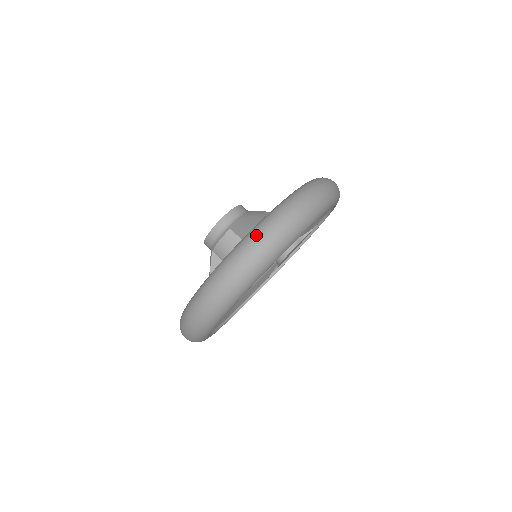
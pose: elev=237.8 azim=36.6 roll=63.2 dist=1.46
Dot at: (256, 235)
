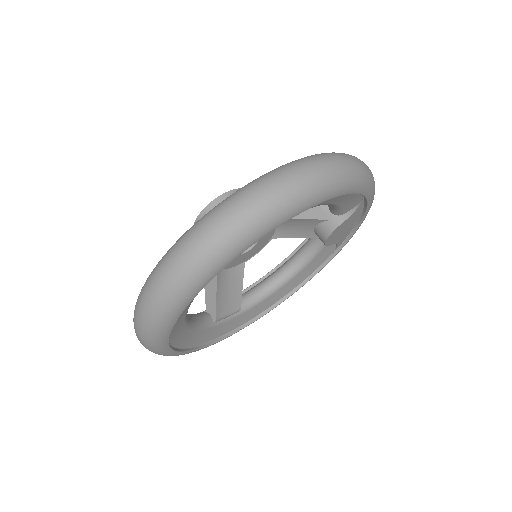
Dot at: (144, 287)
